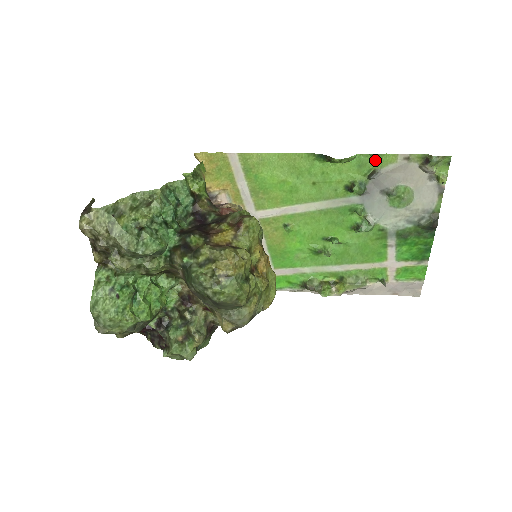
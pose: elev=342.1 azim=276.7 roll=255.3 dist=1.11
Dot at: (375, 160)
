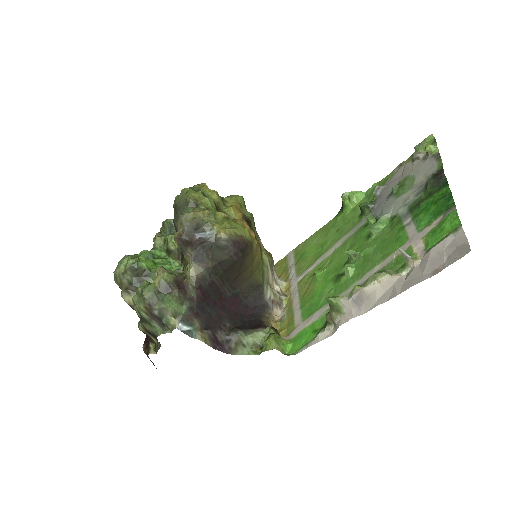
Dot at: occluded
